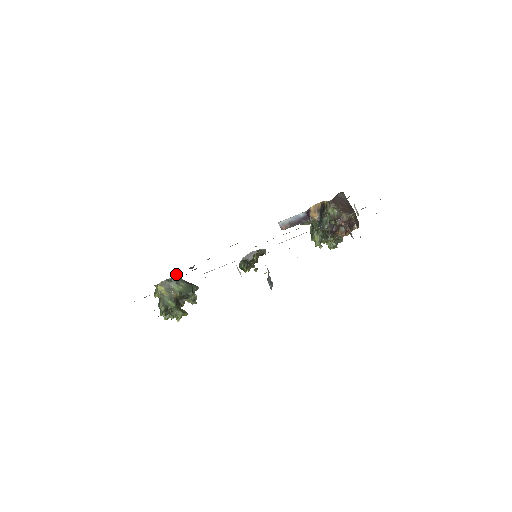
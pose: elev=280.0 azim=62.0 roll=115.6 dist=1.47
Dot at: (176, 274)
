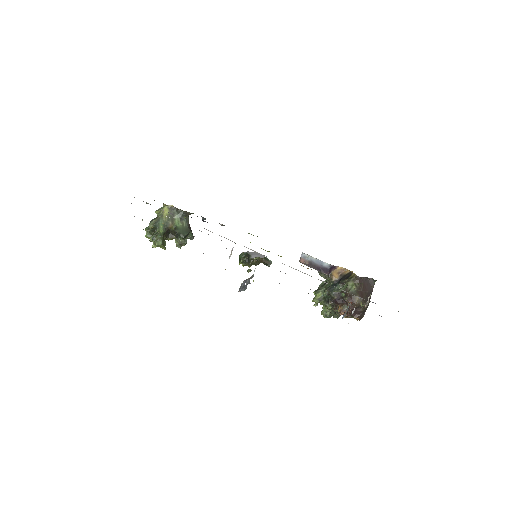
Dot at: occluded
